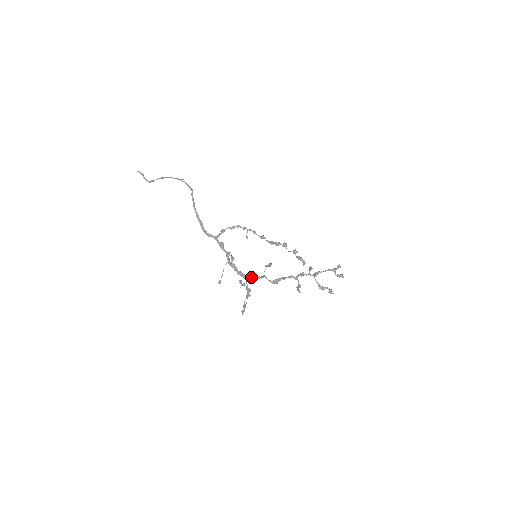
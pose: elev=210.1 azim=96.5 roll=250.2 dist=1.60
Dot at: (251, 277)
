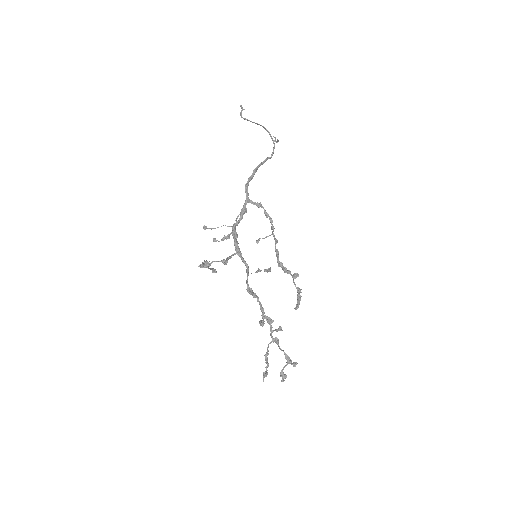
Dot at: occluded
